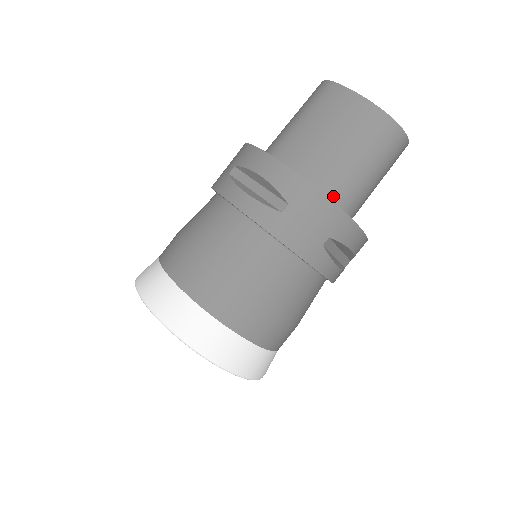
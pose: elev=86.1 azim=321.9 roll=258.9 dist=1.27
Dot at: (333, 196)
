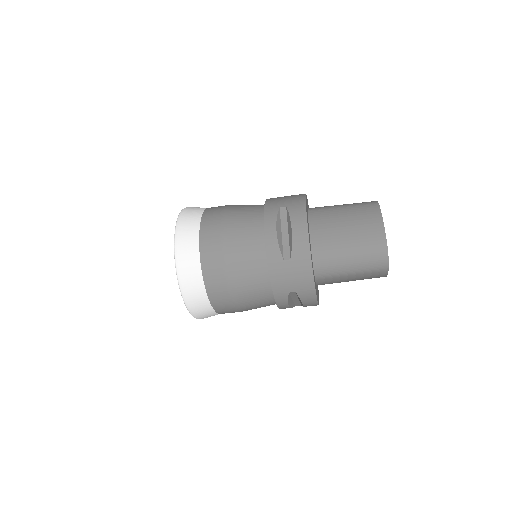
Dot at: occluded
